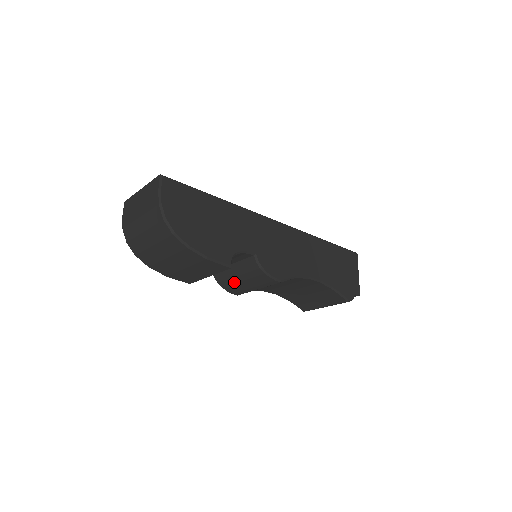
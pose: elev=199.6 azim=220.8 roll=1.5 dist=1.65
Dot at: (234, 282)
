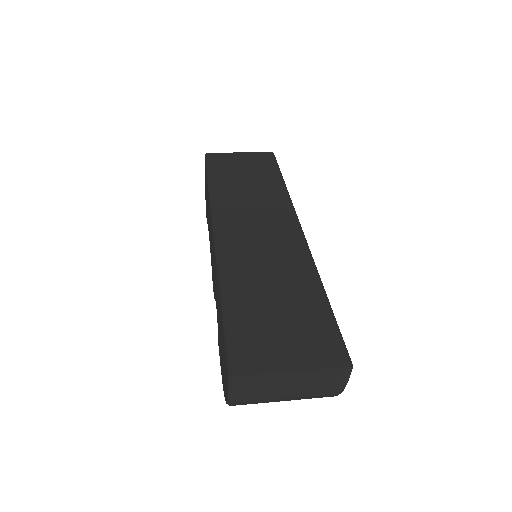
Dot at: occluded
